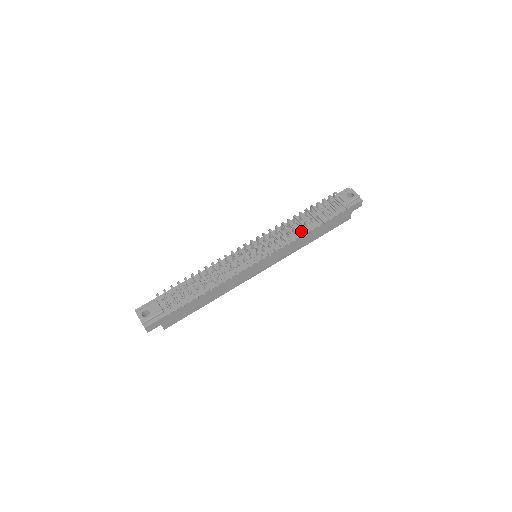
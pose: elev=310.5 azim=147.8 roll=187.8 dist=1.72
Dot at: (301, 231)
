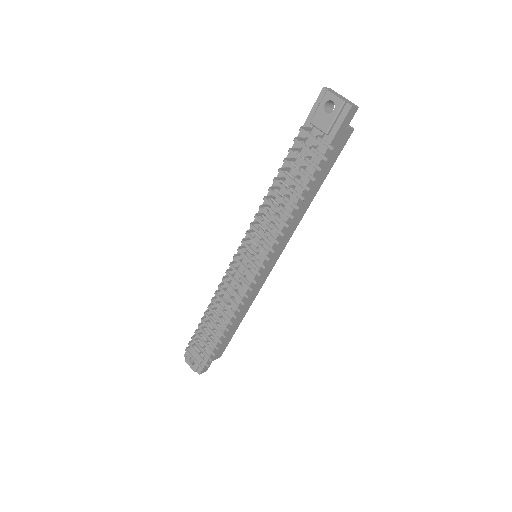
Dot at: (281, 225)
